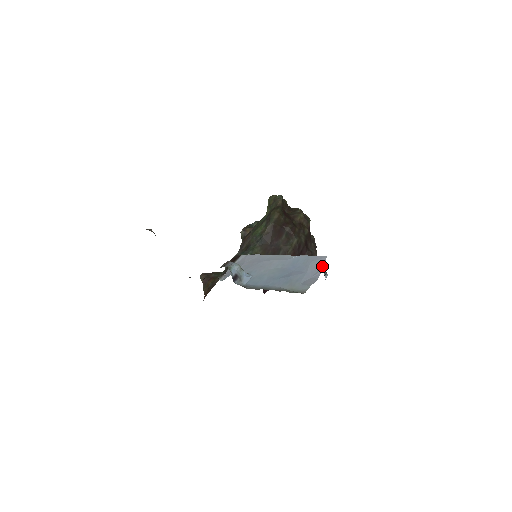
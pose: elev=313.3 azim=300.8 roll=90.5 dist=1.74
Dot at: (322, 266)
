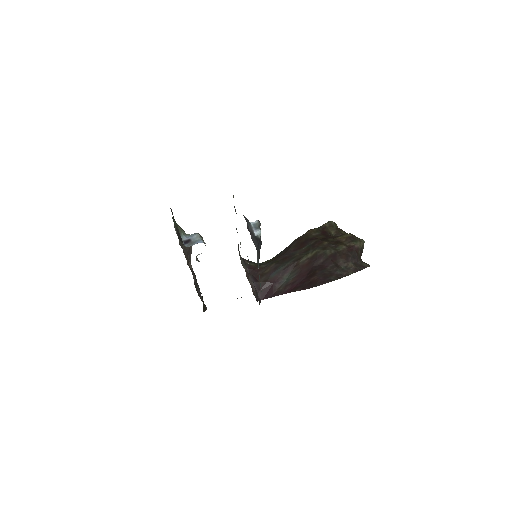
Dot at: occluded
